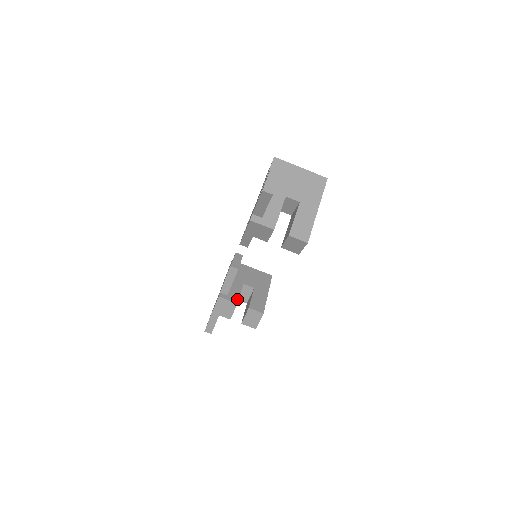
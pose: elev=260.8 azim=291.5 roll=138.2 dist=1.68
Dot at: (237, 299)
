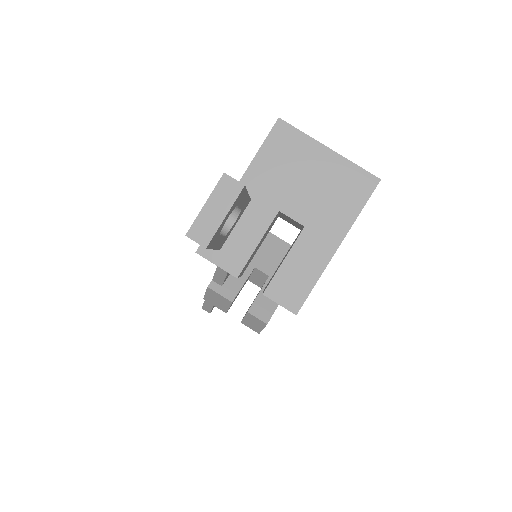
Dot at: (234, 294)
